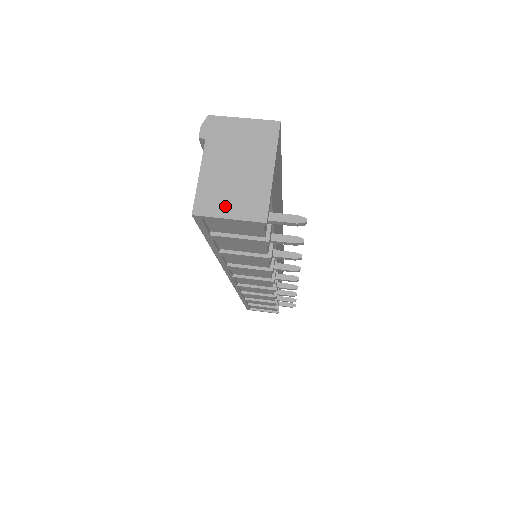
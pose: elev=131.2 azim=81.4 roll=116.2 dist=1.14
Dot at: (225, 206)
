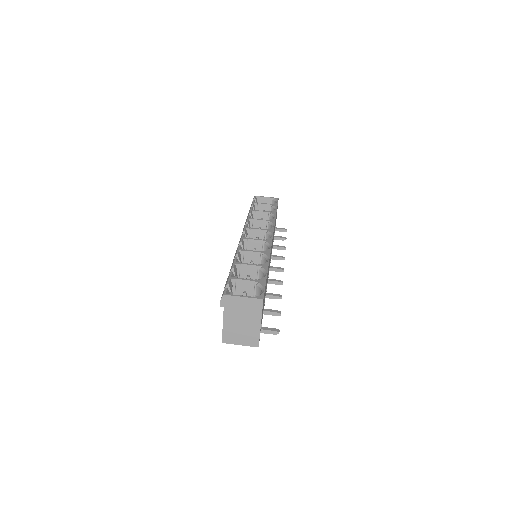
Dot at: (238, 340)
